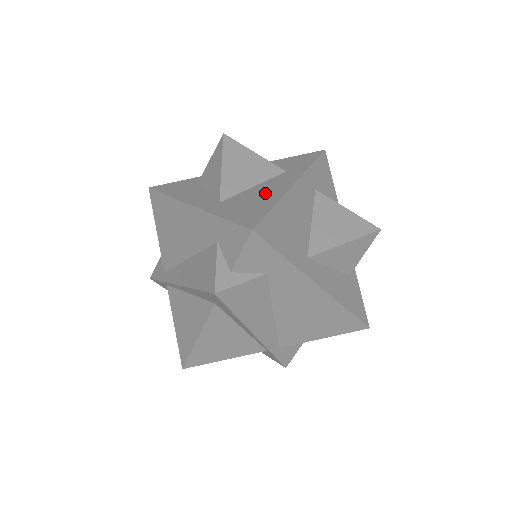
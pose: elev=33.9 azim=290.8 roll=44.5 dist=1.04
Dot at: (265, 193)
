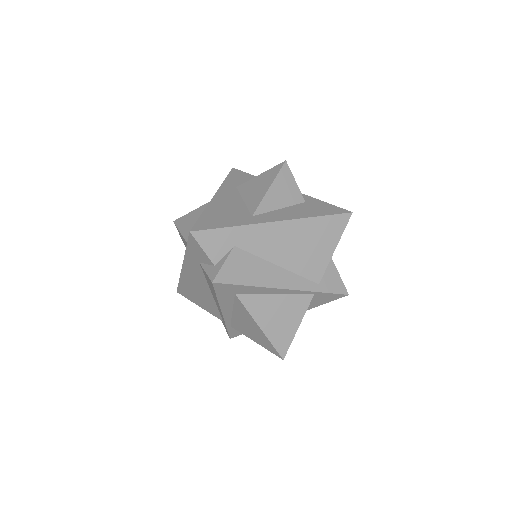
Dot at: occluded
